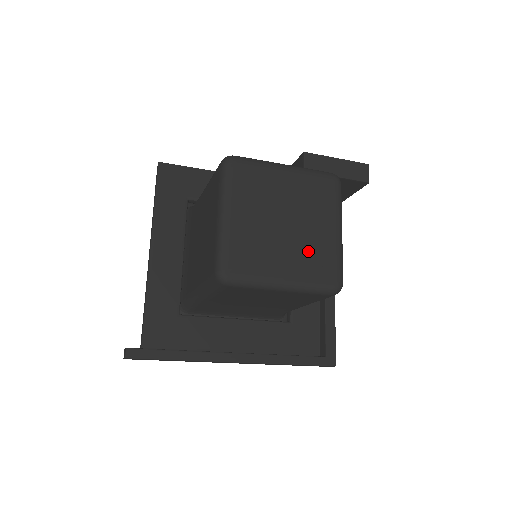
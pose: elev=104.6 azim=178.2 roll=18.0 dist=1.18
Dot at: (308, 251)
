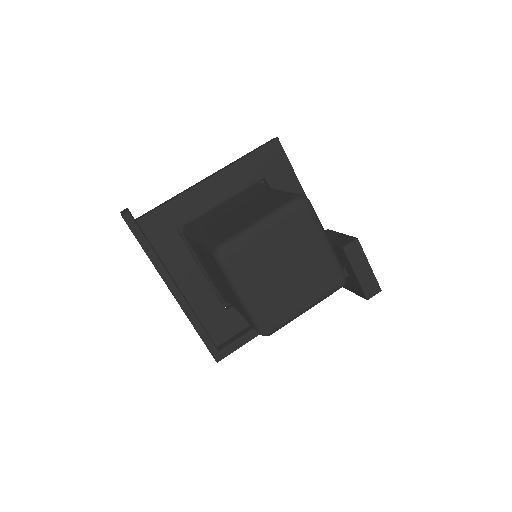
Dot at: (277, 297)
